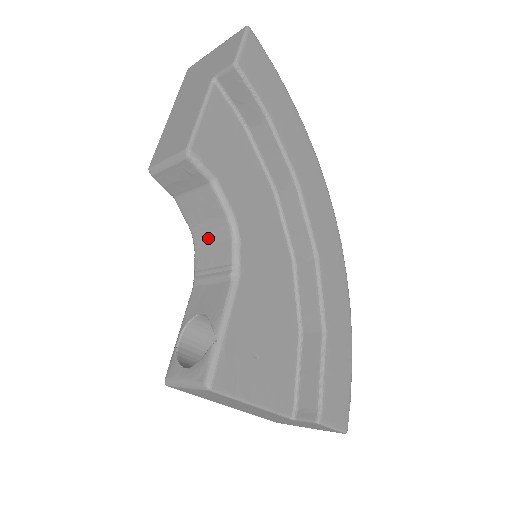
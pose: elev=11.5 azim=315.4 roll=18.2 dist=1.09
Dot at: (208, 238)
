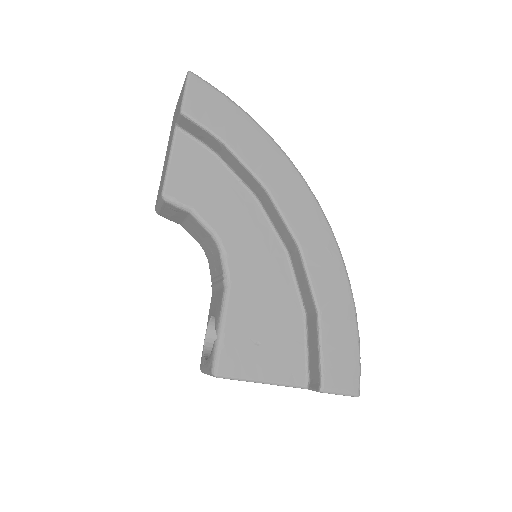
Dot at: (210, 252)
